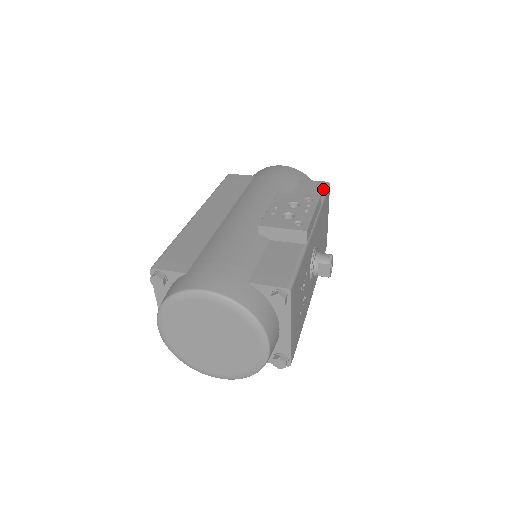
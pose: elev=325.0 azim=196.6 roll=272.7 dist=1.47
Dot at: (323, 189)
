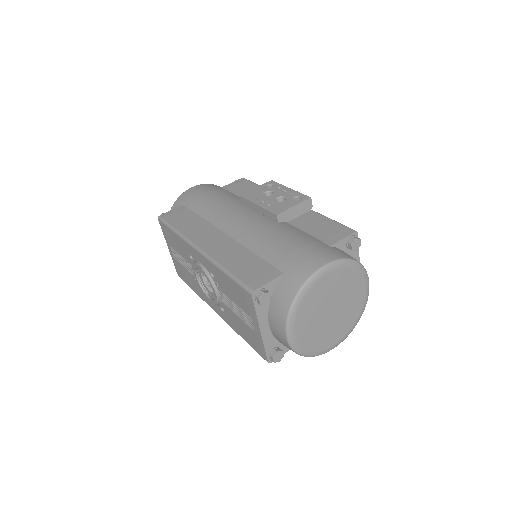
Dot at: (250, 182)
